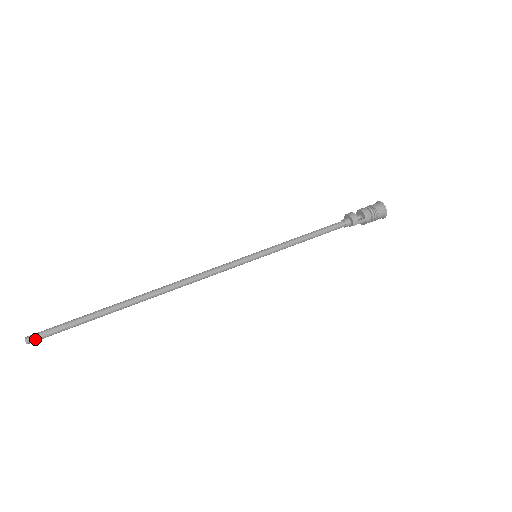
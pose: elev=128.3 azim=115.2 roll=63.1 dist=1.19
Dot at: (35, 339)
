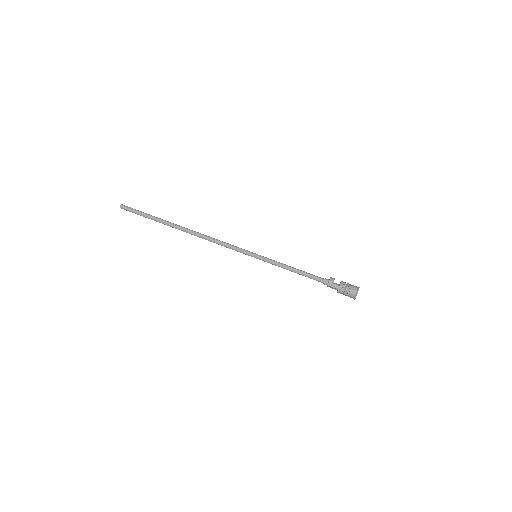
Dot at: (124, 208)
